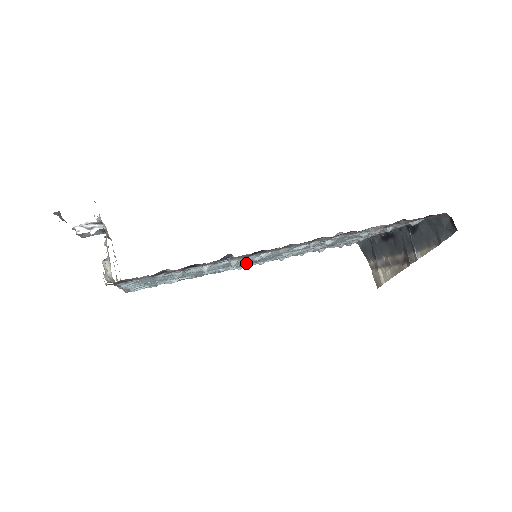
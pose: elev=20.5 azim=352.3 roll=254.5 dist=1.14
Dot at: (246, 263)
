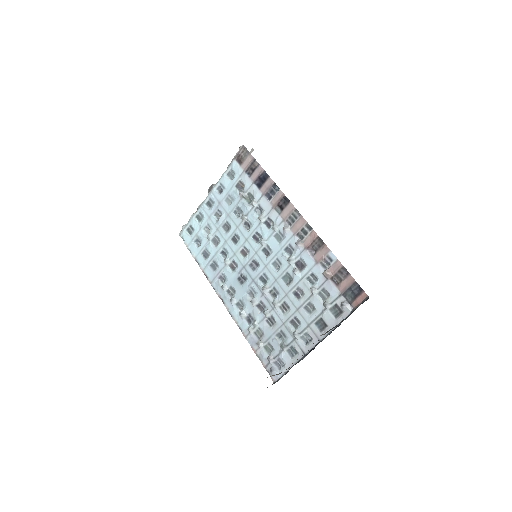
Dot at: (237, 274)
